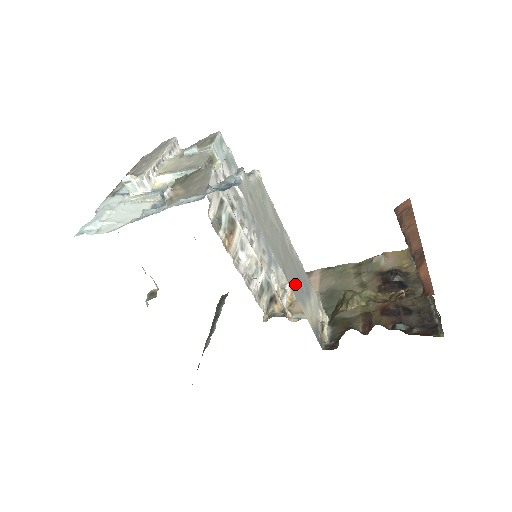
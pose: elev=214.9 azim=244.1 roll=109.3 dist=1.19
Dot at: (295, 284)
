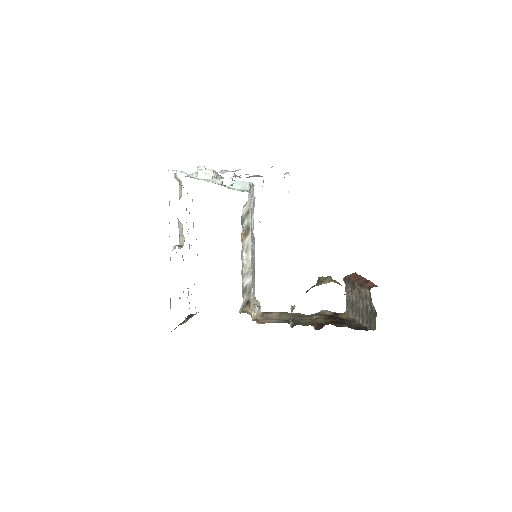
Dot at: occluded
